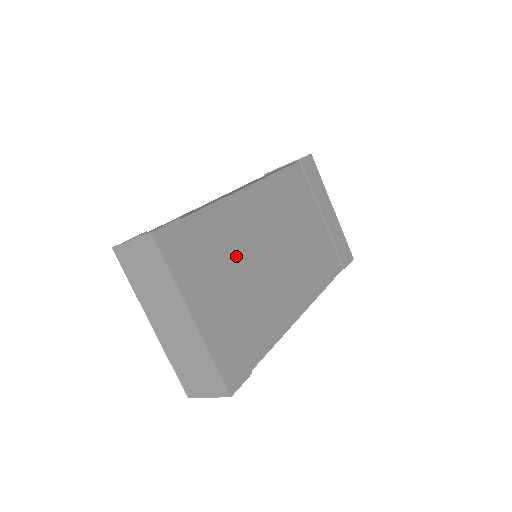
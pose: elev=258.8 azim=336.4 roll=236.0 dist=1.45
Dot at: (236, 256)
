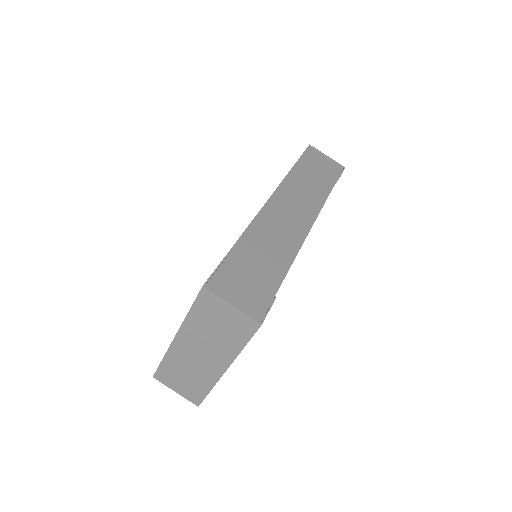
Dot at: occluded
